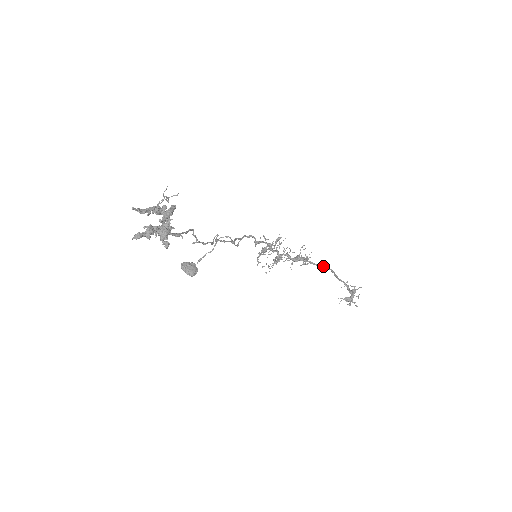
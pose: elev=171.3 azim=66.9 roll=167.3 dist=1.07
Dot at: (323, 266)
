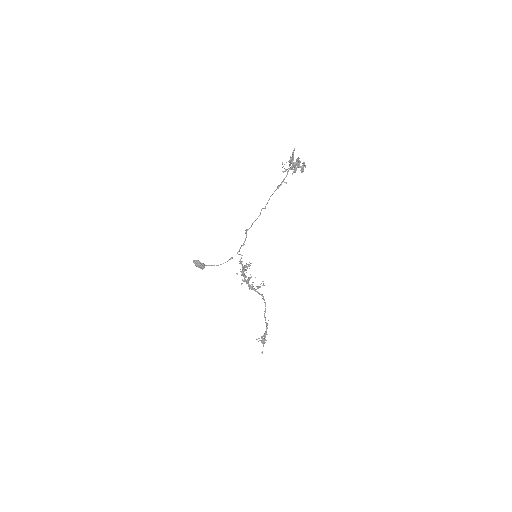
Dot at: occluded
